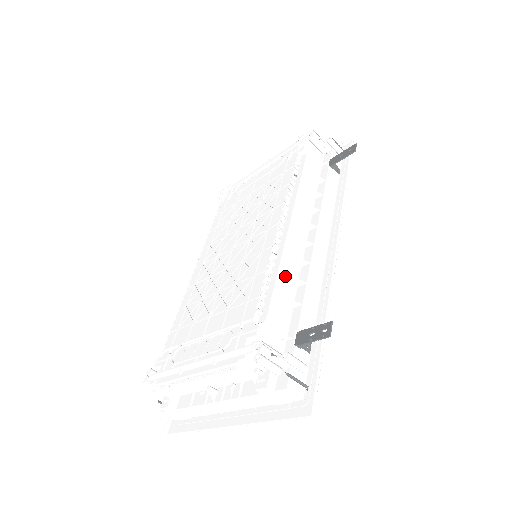
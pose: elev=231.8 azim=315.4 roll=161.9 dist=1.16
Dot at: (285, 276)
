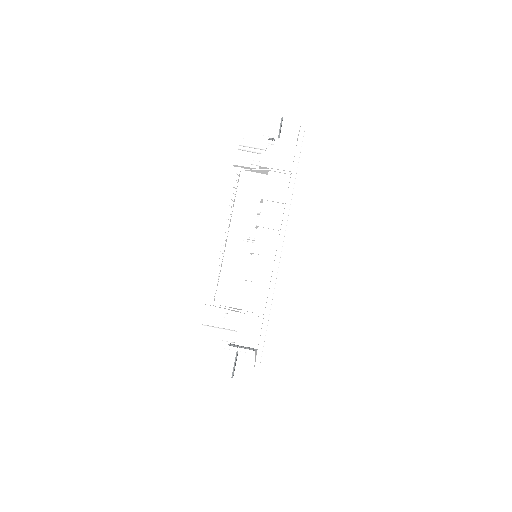
Dot at: occluded
